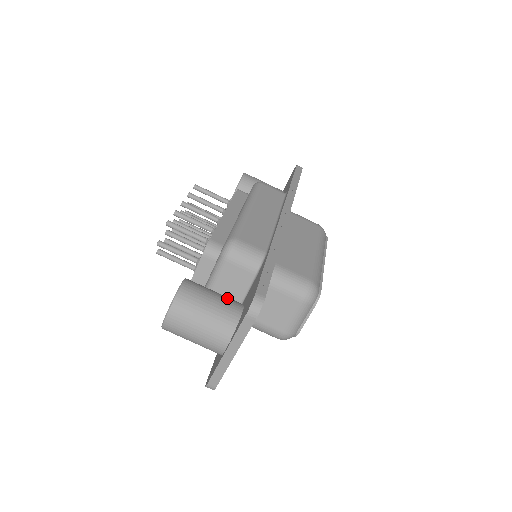
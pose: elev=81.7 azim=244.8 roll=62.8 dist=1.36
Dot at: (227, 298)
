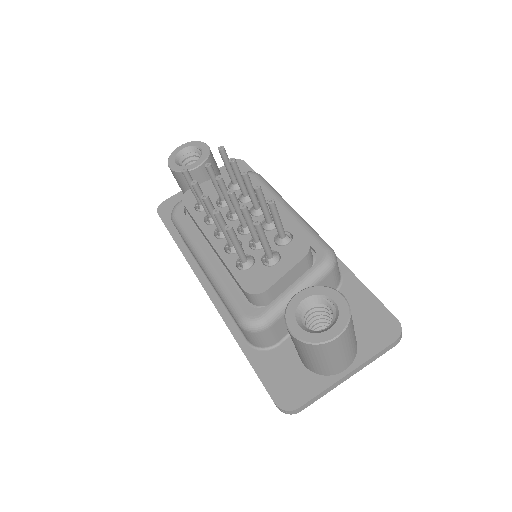
Dot at: occluded
